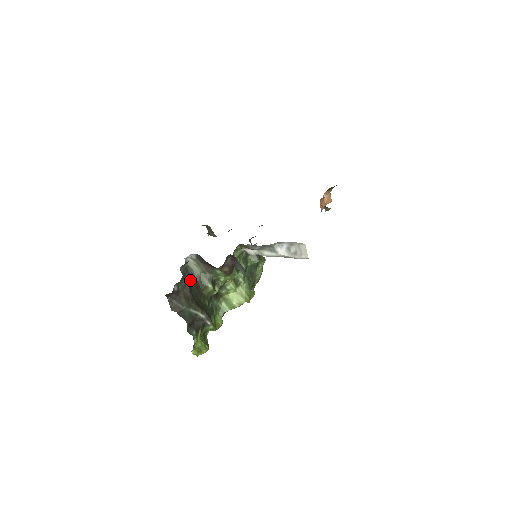
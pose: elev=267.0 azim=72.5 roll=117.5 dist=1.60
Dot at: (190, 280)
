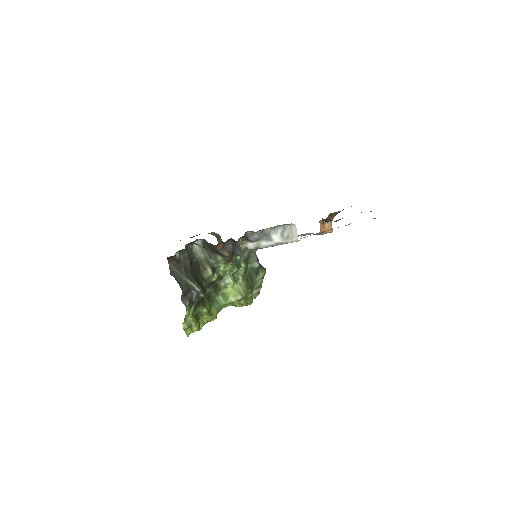
Dot at: (192, 260)
